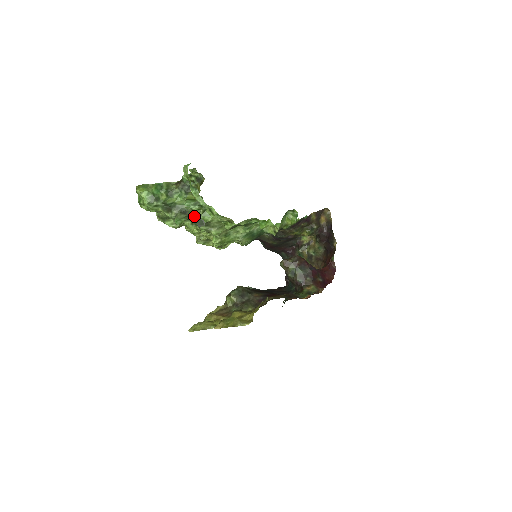
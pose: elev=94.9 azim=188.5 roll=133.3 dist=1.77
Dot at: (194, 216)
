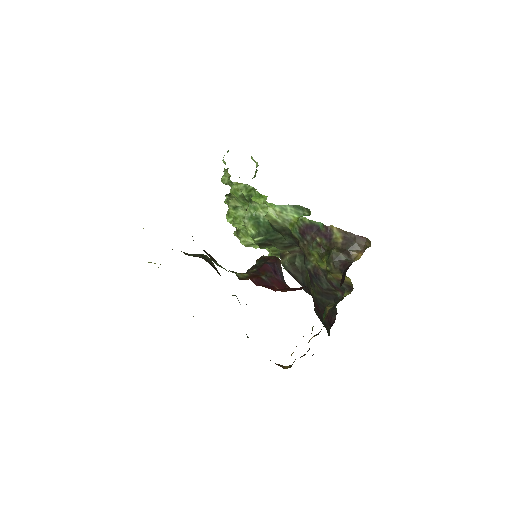
Dot at: occluded
